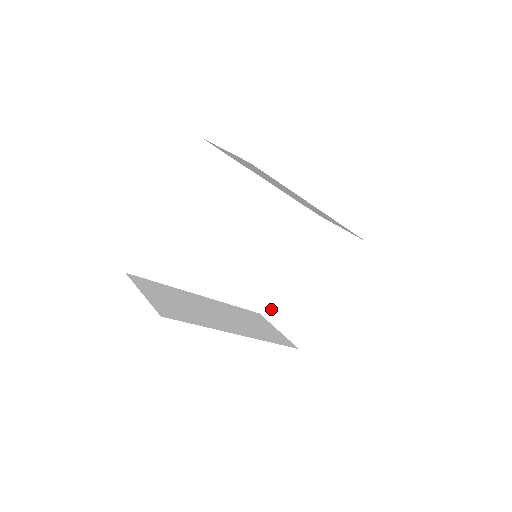
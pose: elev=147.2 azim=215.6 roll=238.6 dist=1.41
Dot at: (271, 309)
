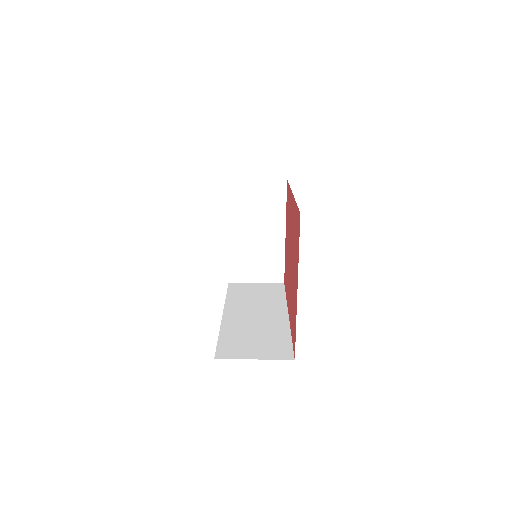
Dot at: (238, 273)
